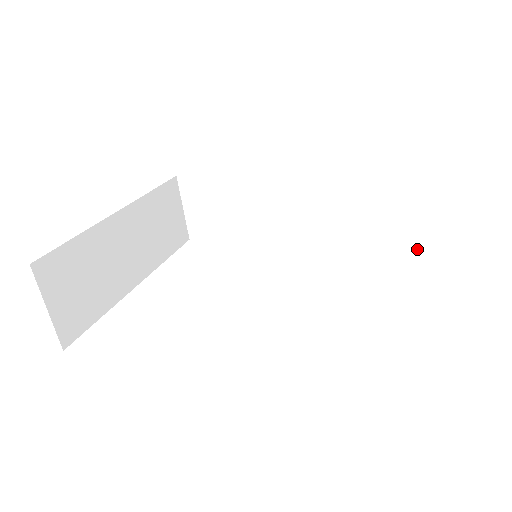
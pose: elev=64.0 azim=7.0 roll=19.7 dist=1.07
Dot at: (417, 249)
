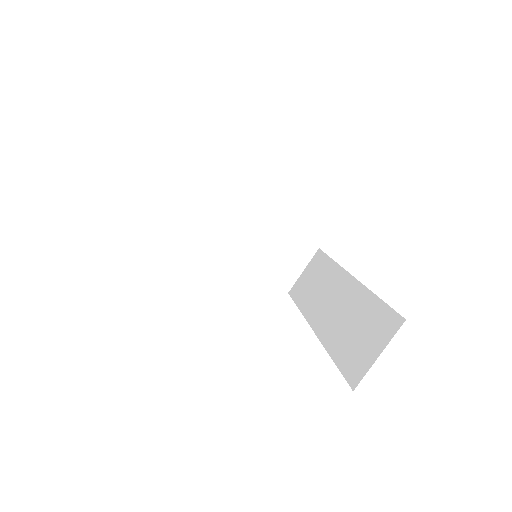
Dot at: (351, 387)
